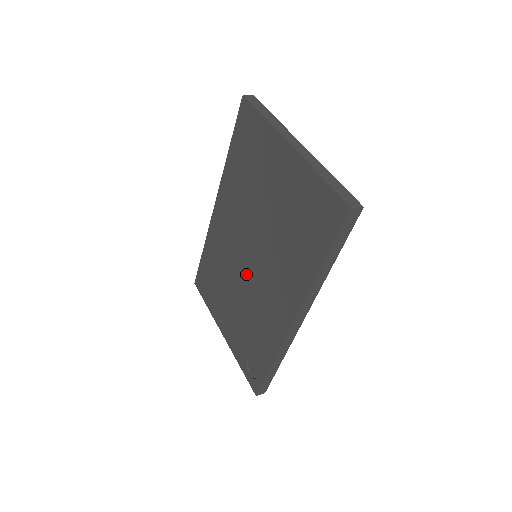
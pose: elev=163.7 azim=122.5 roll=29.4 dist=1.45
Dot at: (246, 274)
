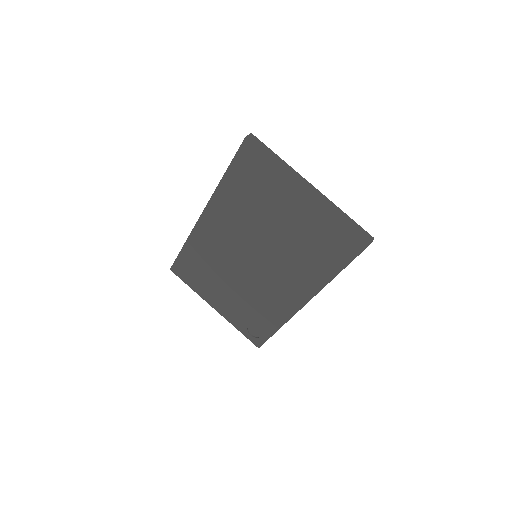
Dot at: (248, 270)
